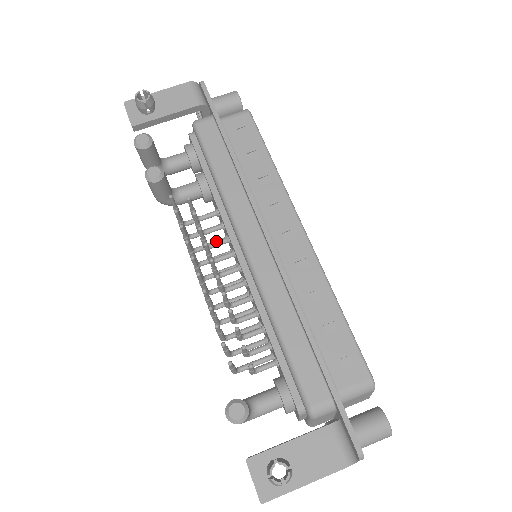
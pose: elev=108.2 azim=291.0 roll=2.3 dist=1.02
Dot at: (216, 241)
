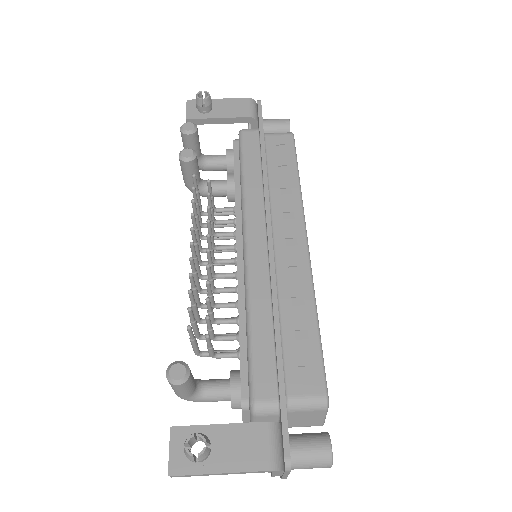
Dot at: (224, 232)
